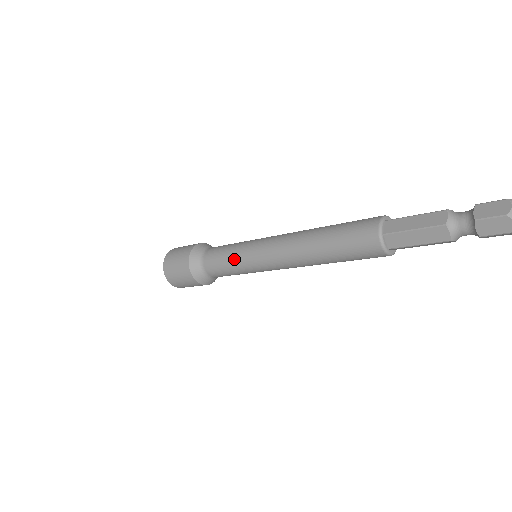
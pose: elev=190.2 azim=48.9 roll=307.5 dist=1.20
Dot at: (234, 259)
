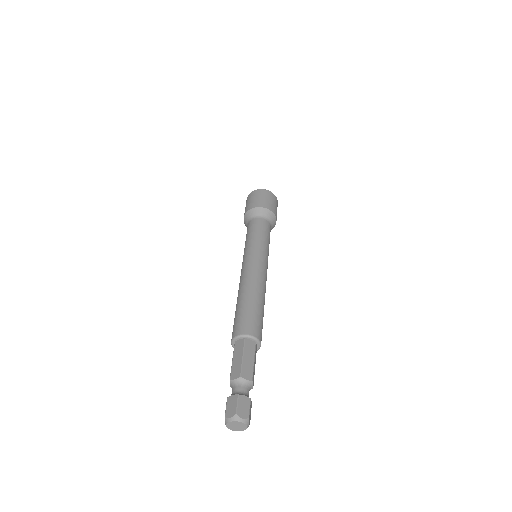
Dot at: occluded
